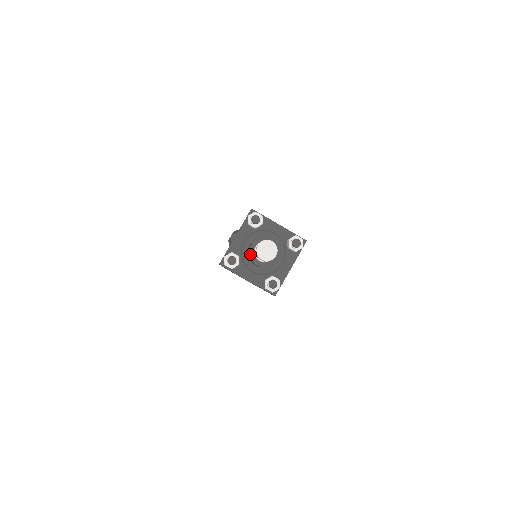
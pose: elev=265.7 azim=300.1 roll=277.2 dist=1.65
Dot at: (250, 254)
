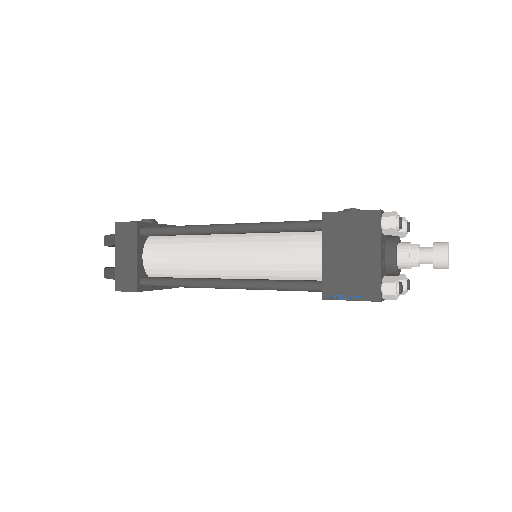
Dot at: (397, 241)
